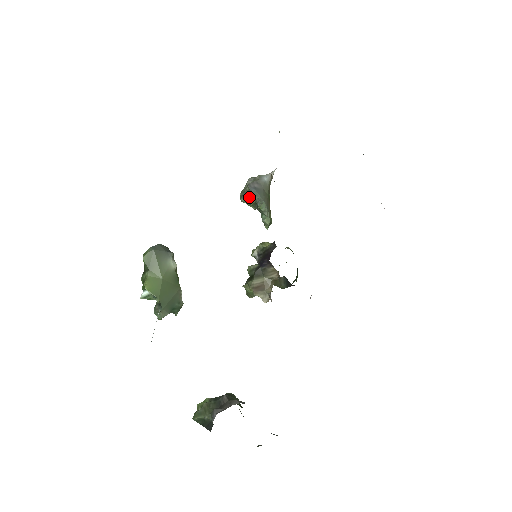
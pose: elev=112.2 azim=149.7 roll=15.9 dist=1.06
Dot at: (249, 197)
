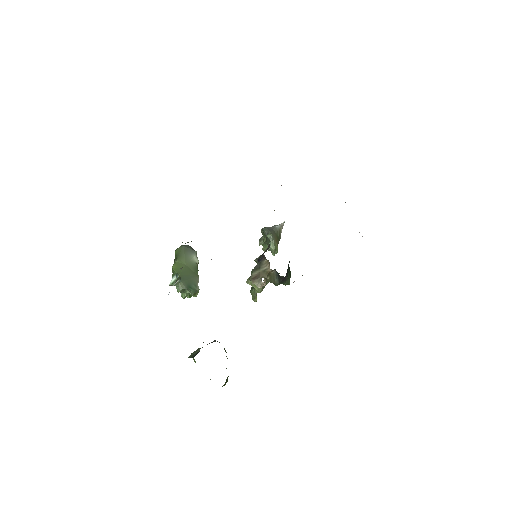
Dot at: (263, 236)
